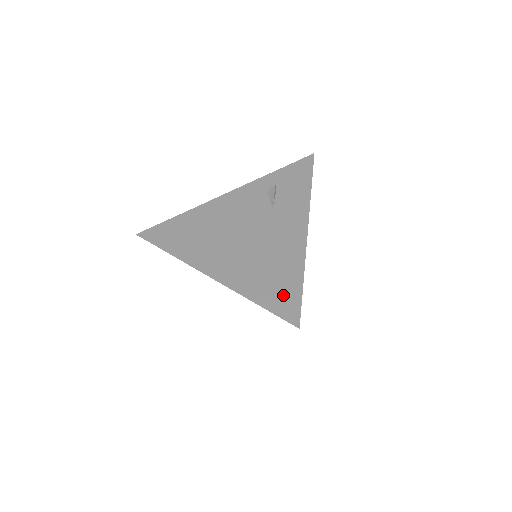
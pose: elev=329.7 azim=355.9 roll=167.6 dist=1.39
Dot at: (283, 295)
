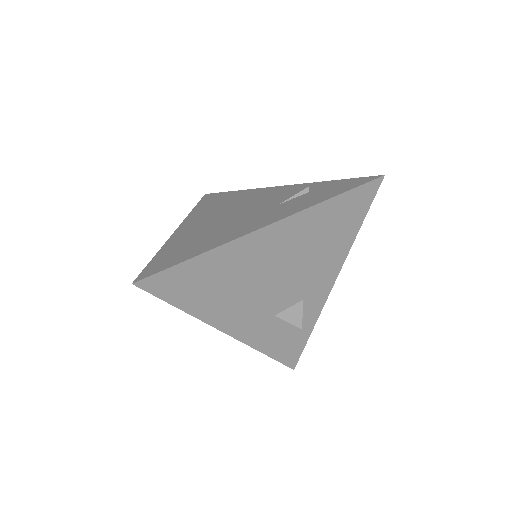
Dot at: (171, 258)
